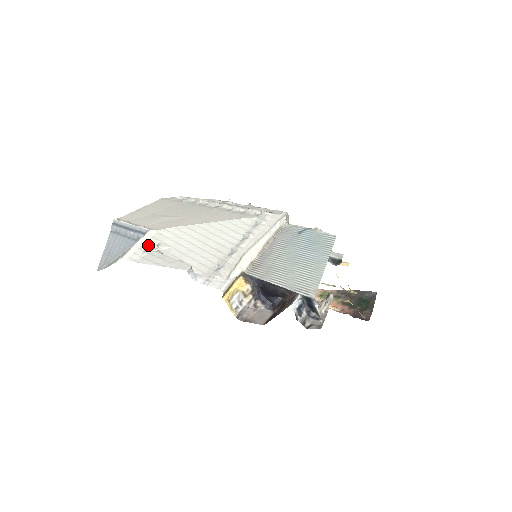
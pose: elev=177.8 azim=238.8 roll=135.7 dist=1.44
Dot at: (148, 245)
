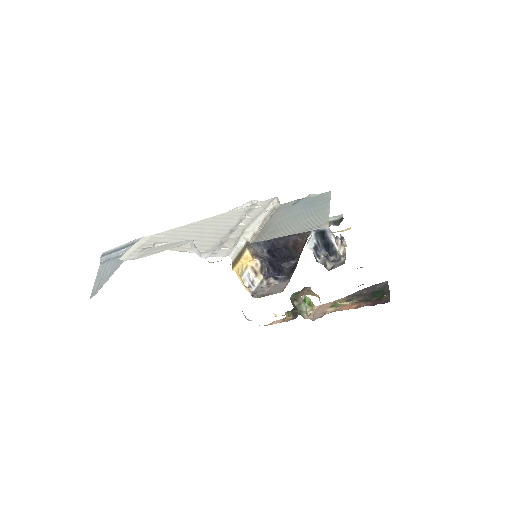
Dot at: (143, 247)
